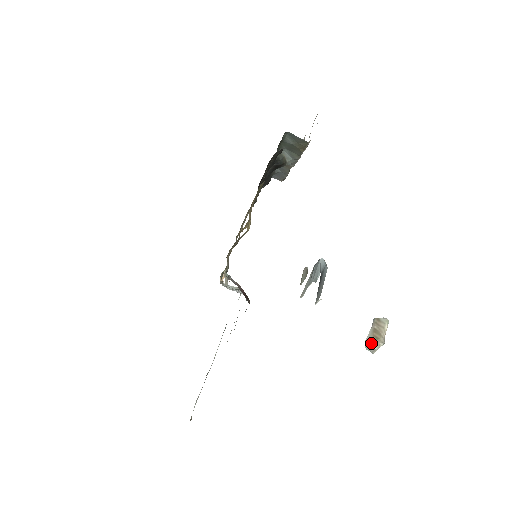
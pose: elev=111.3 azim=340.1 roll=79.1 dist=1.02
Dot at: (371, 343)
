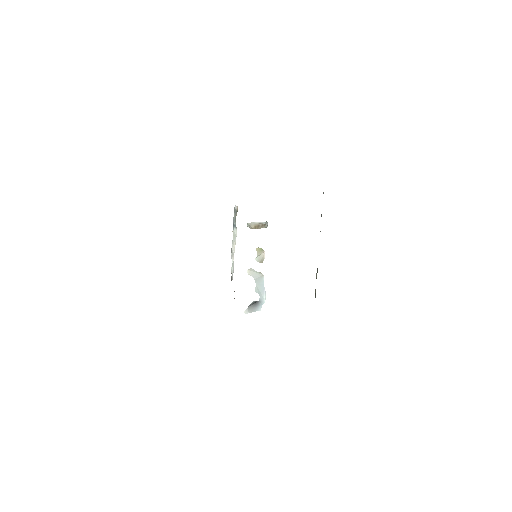
Dot at: (251, 226)
